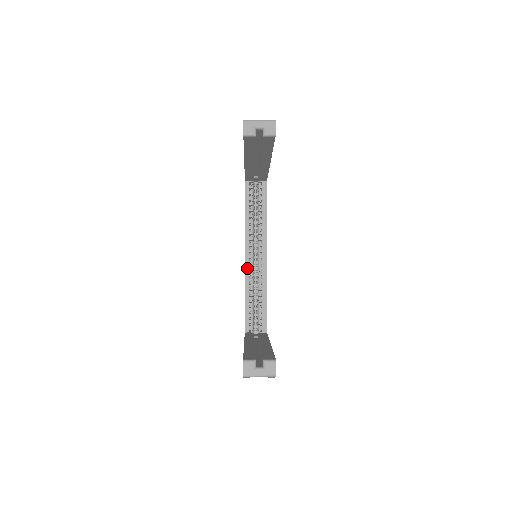
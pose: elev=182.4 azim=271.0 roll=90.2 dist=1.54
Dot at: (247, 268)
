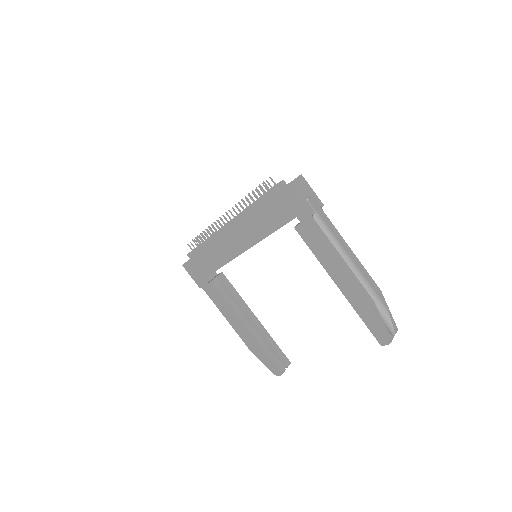
Dot at: (238, 254)
